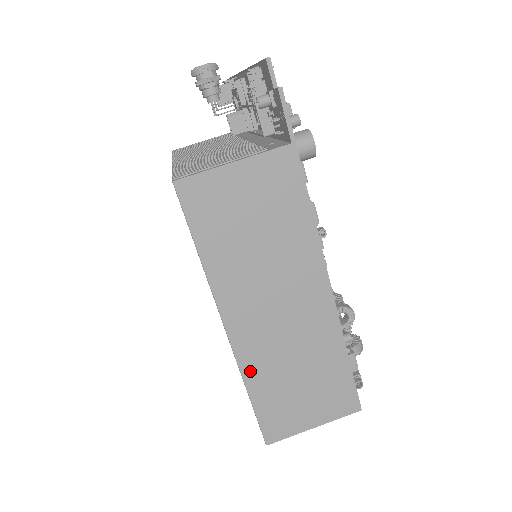
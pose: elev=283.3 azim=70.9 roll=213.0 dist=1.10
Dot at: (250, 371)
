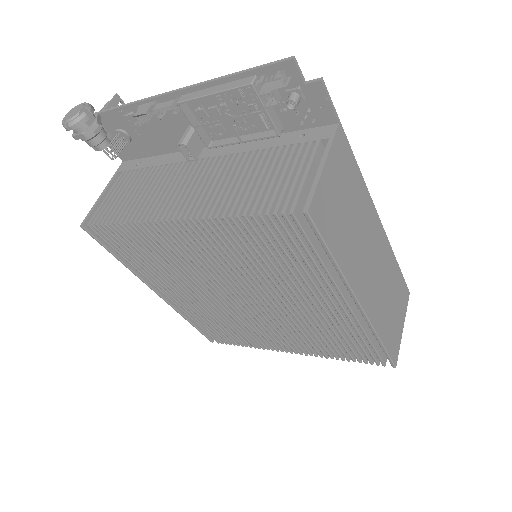
Dot at: (377, 324)
